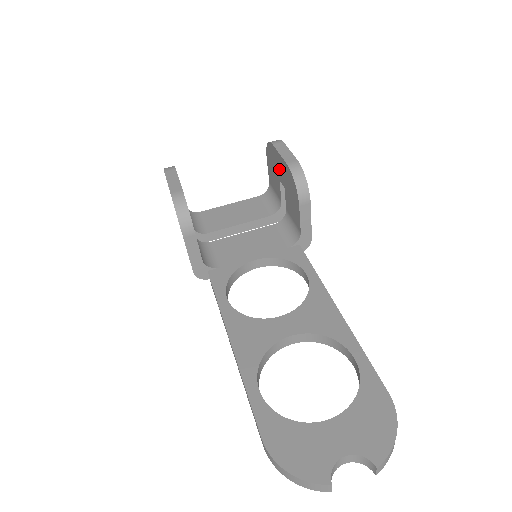
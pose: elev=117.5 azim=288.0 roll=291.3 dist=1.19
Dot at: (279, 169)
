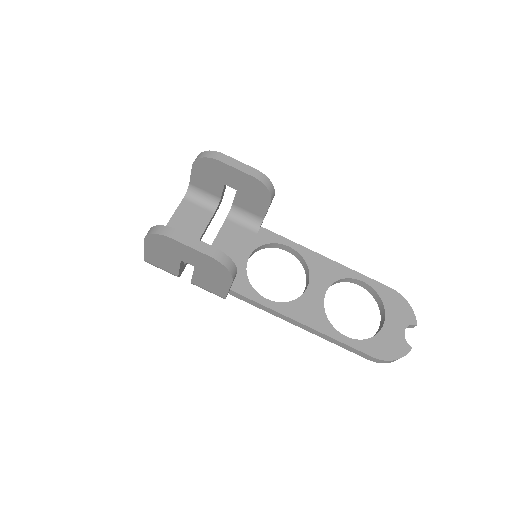
Dot at: (229, 178)
